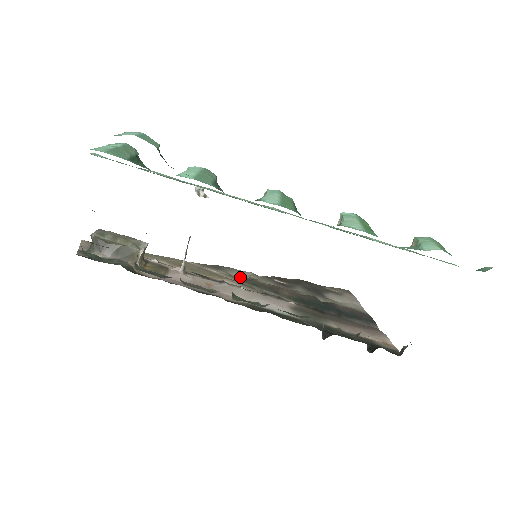
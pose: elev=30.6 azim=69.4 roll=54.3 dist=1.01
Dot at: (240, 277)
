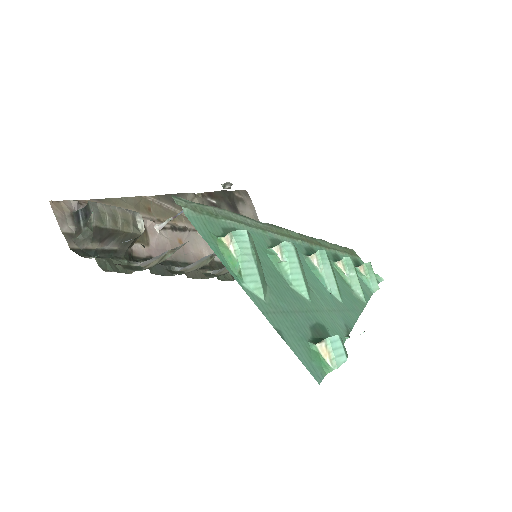
Dot at: occluded
